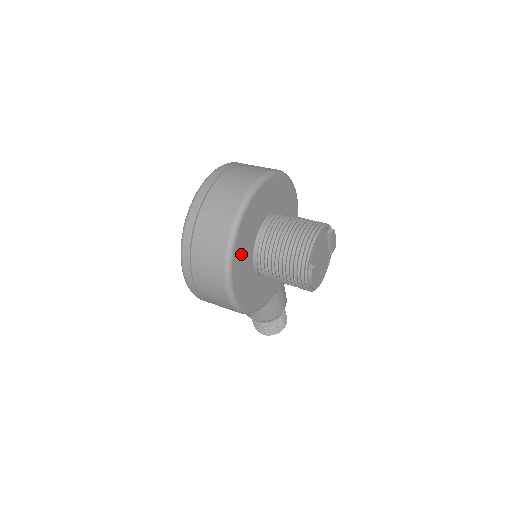
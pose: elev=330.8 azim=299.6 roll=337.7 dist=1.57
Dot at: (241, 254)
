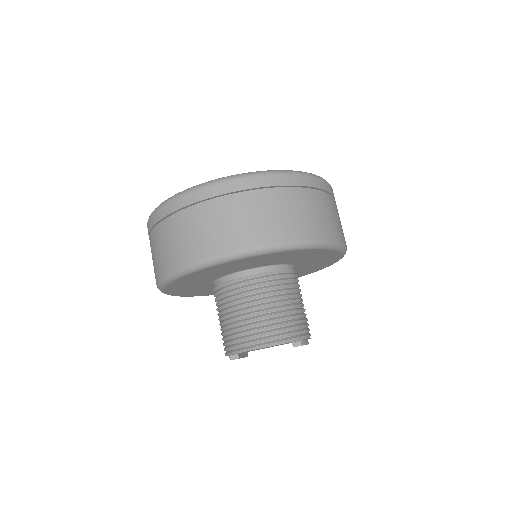
Dot at: (186, 283)
